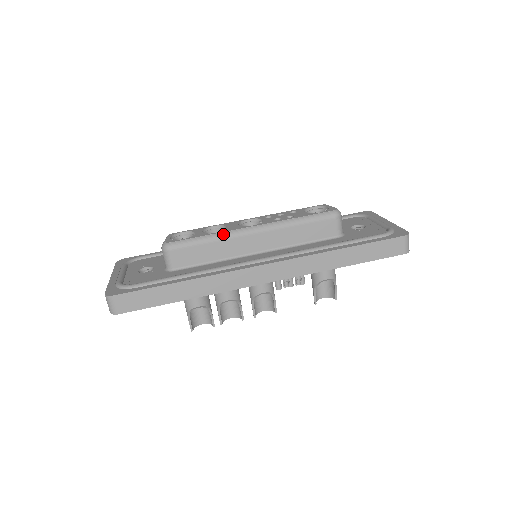
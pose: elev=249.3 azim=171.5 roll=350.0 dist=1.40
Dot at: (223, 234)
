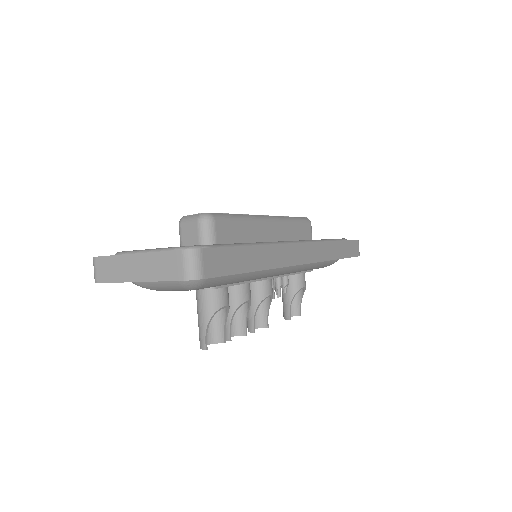
Dot at: (250, 216)
